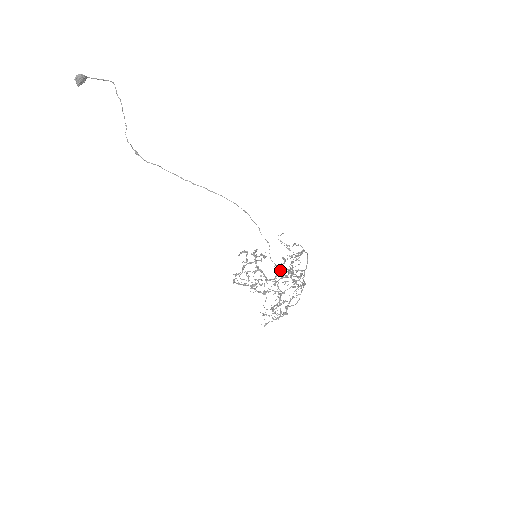
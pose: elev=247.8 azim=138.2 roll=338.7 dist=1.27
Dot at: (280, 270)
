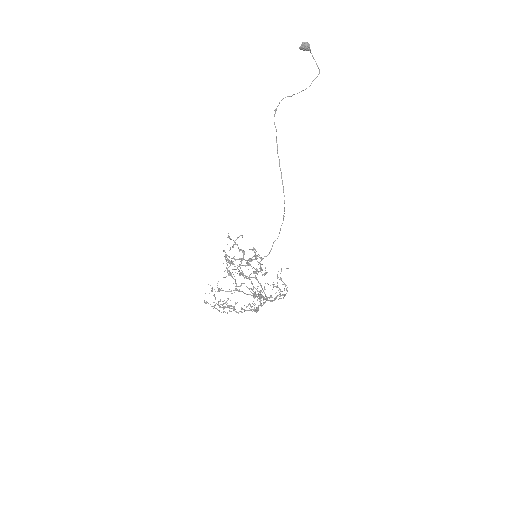
Dot at: (255, 277)
